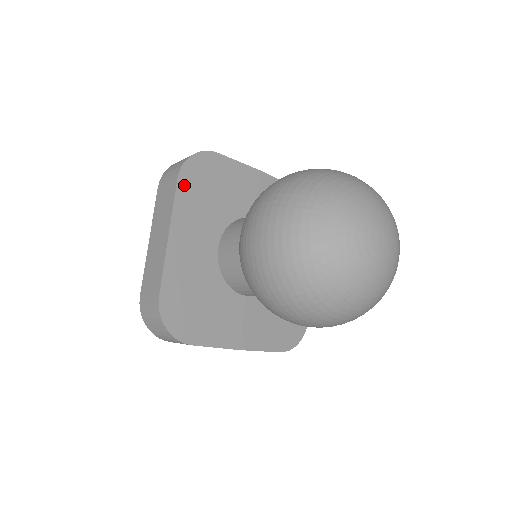
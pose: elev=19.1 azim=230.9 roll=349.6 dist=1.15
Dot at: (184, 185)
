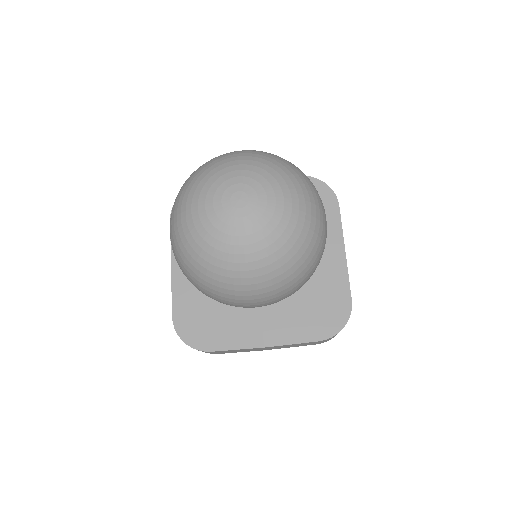
Dot at: occluded
